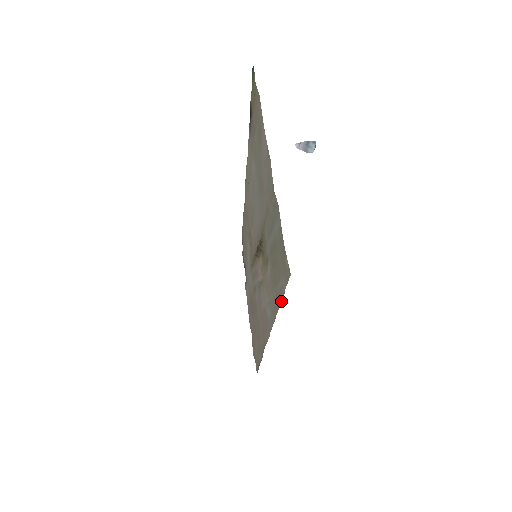
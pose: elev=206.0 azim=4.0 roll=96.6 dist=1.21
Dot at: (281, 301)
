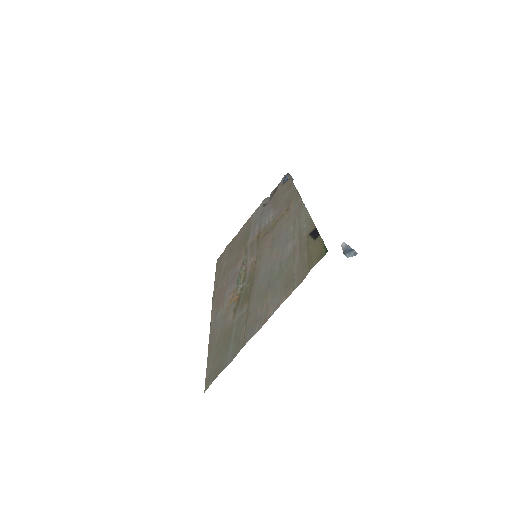
Dot at: (207, 362)
